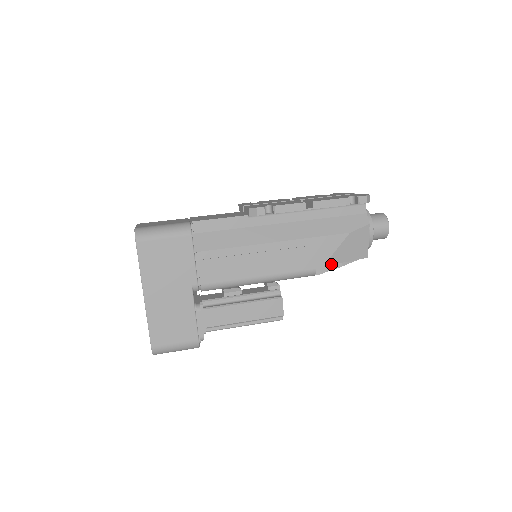
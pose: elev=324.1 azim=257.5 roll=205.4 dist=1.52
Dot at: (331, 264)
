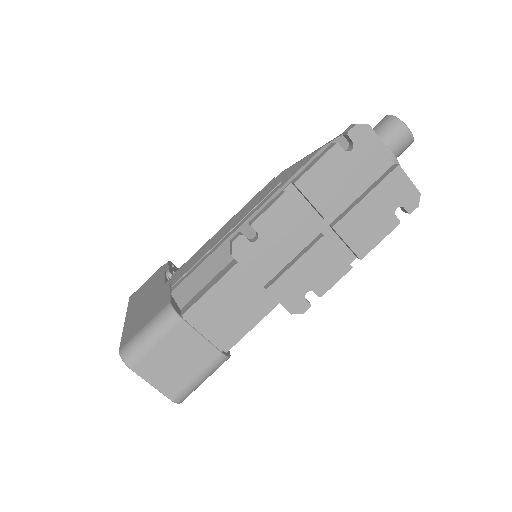
Dot at: occluded
